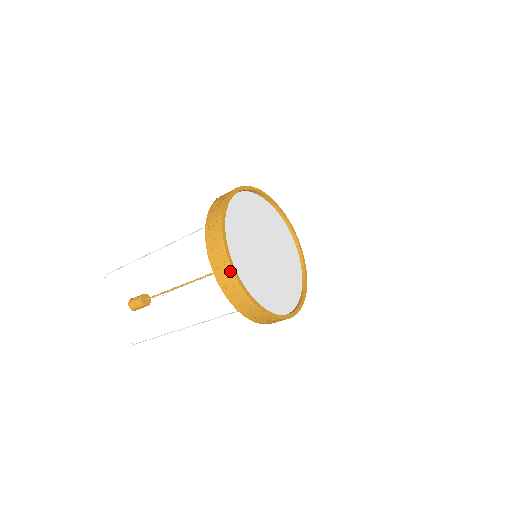
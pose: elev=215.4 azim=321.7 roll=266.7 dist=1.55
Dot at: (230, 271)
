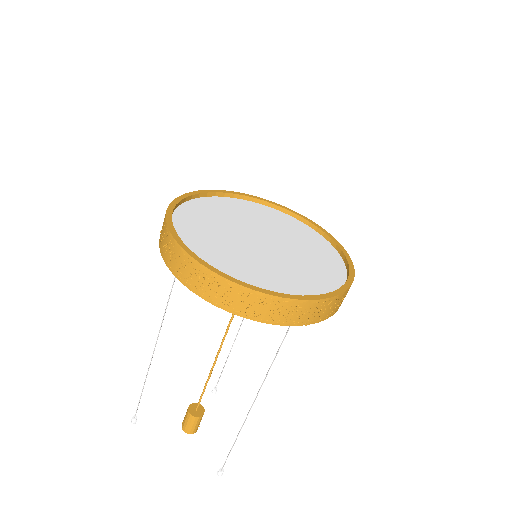
Dot at: (229, 285)
